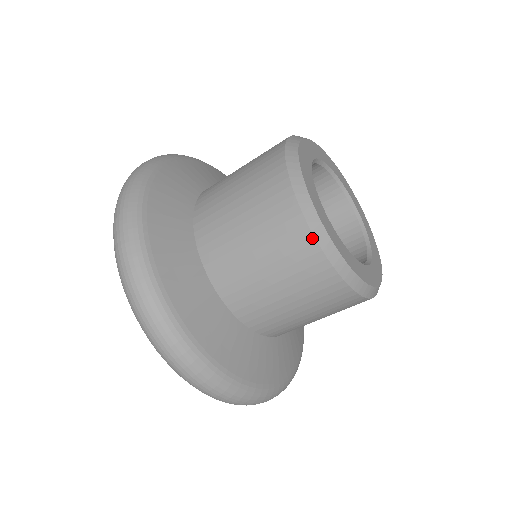
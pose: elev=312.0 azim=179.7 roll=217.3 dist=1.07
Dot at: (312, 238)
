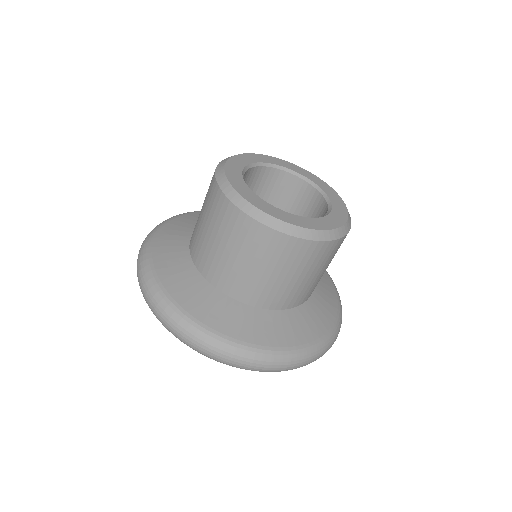
Dot at: (216, 182)
